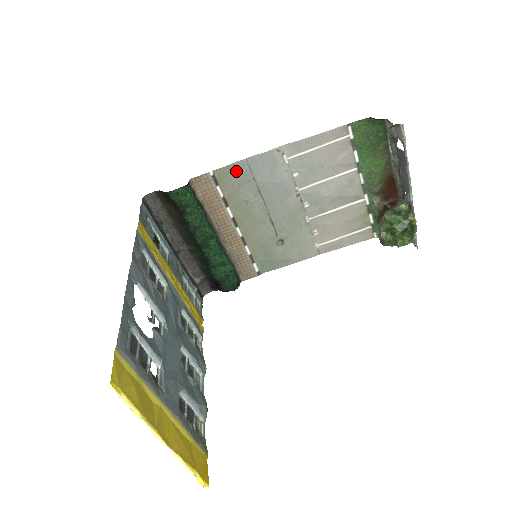
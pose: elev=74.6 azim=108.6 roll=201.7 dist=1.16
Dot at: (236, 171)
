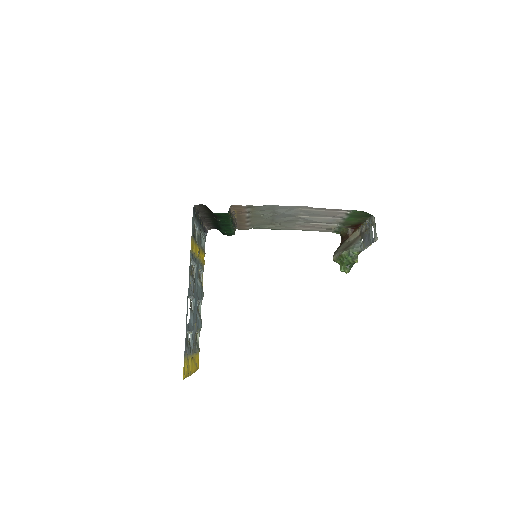
Dot at: (264, 207)
